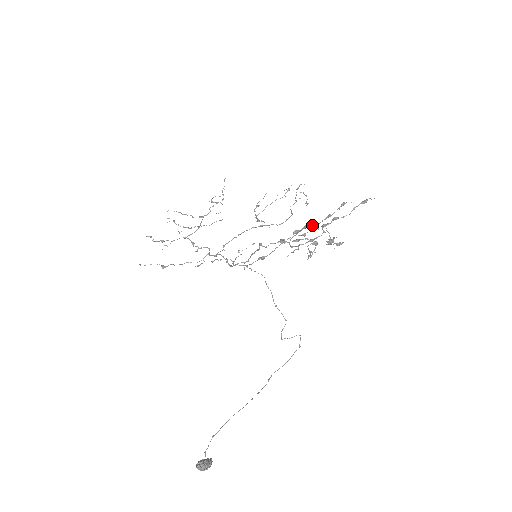
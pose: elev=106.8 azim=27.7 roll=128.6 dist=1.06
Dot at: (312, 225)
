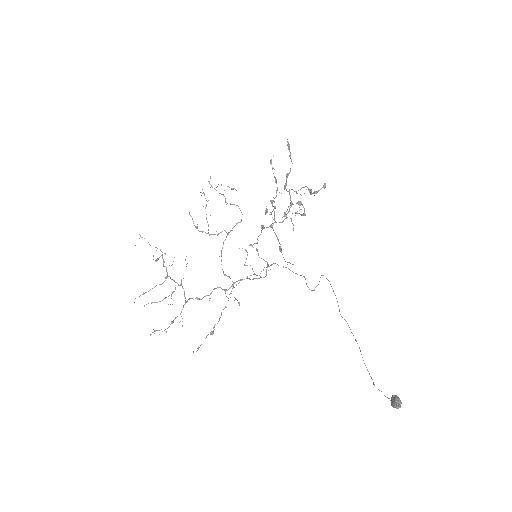
Dot at: (276, 196)
